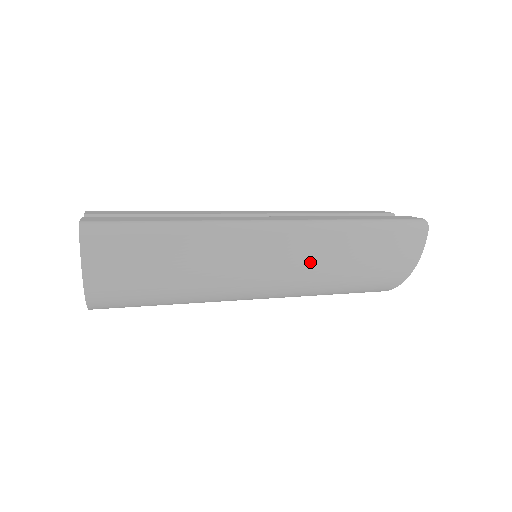
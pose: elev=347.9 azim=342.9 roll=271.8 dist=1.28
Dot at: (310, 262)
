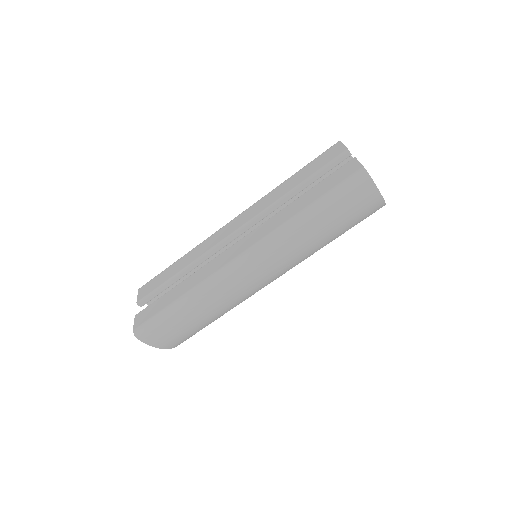
Dot at: (288, 257)
